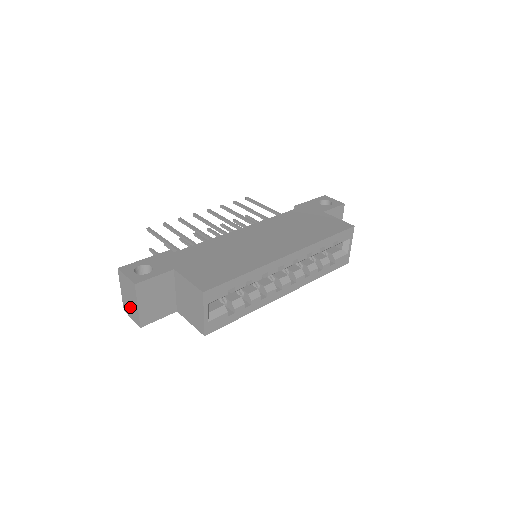
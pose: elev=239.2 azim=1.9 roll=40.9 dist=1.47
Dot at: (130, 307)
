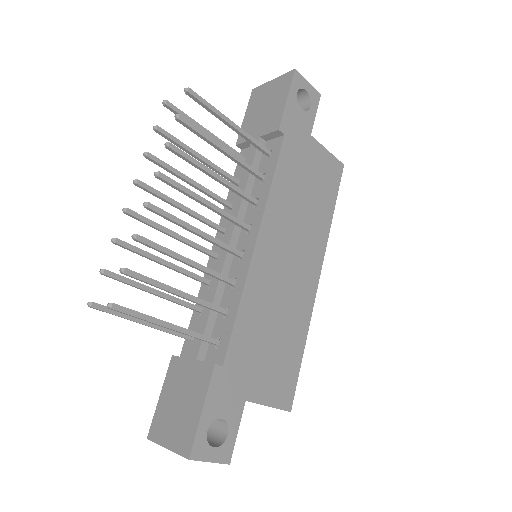
Dot at: occluded
